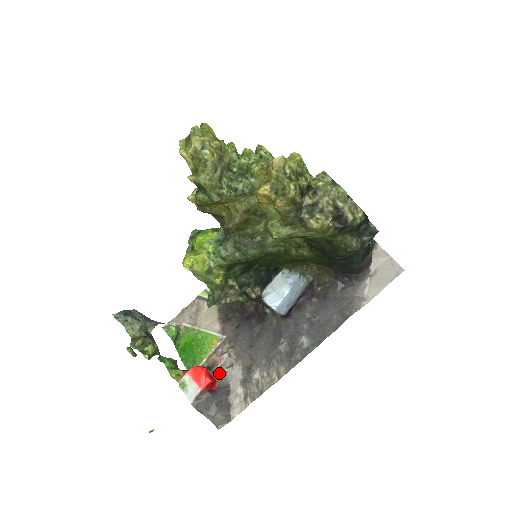
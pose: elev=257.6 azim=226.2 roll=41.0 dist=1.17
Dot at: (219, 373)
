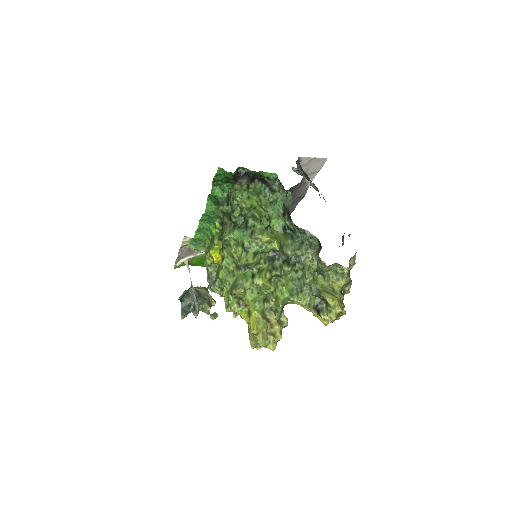
Dot at: occluded
